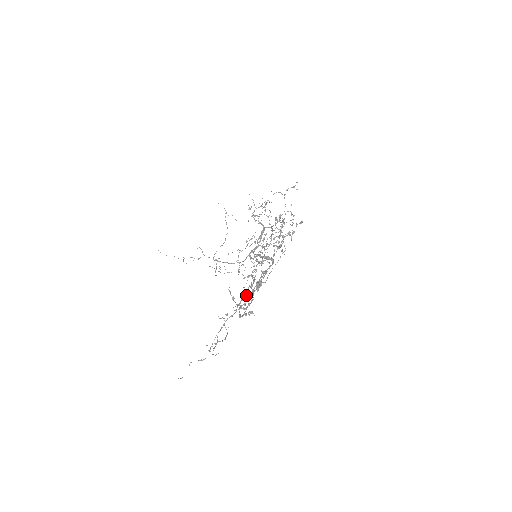
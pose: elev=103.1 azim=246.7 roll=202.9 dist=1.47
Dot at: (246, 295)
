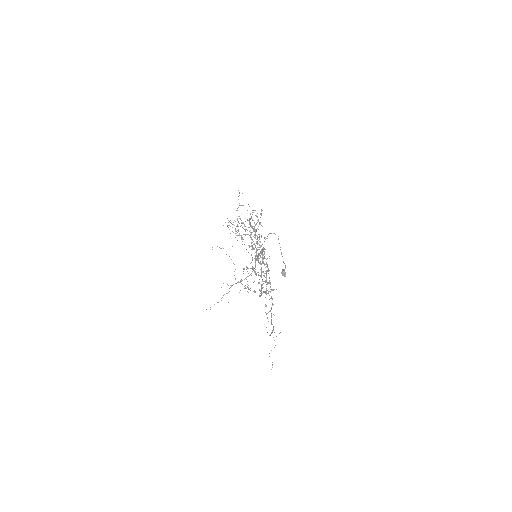
Dot at: occluded
